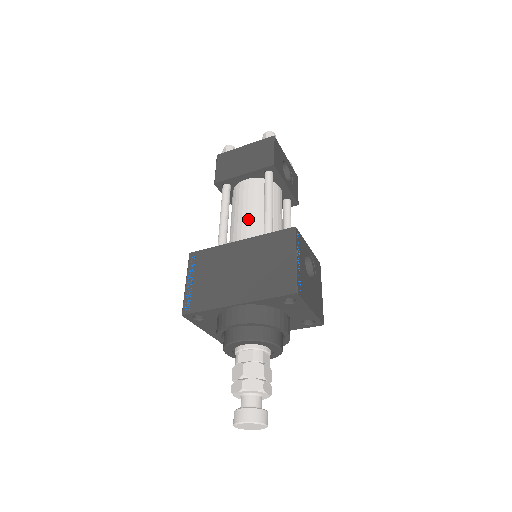
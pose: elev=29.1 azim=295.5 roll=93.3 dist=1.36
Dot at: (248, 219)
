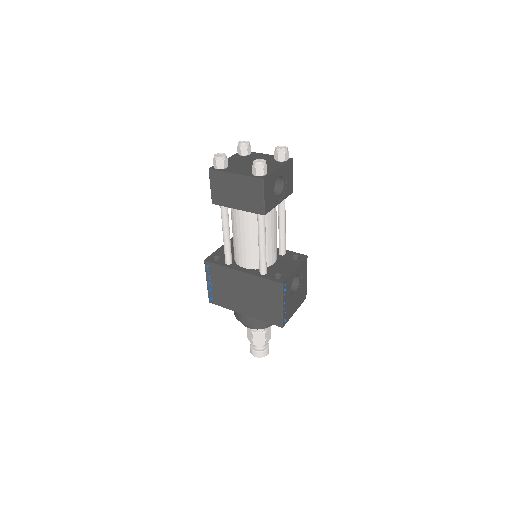
Dot at: (246, 248)
